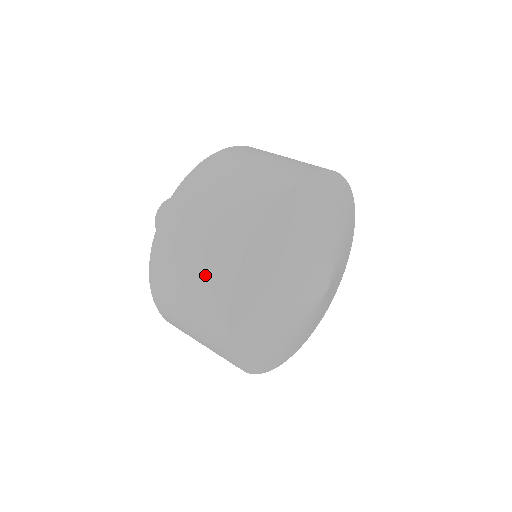
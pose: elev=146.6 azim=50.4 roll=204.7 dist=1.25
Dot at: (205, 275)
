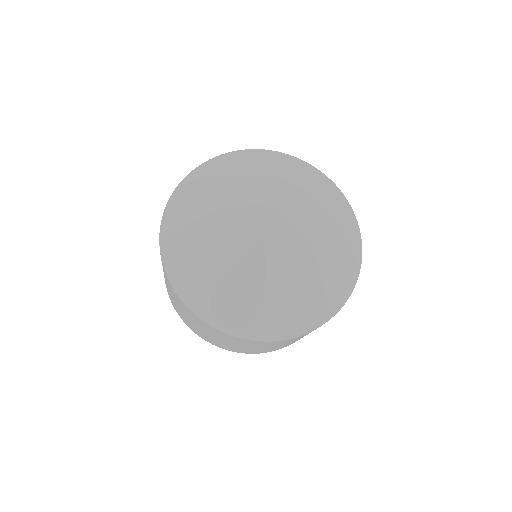
Dot at: occluded
